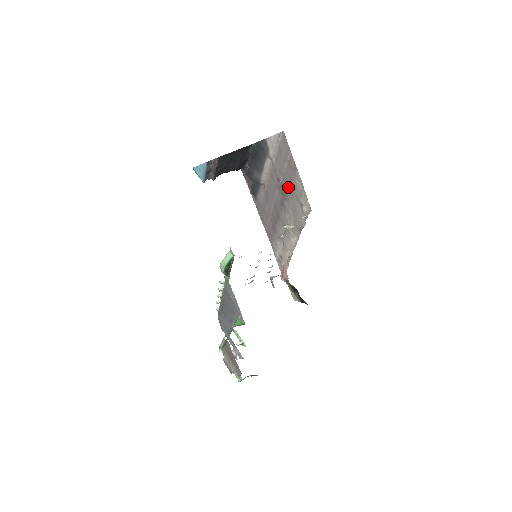
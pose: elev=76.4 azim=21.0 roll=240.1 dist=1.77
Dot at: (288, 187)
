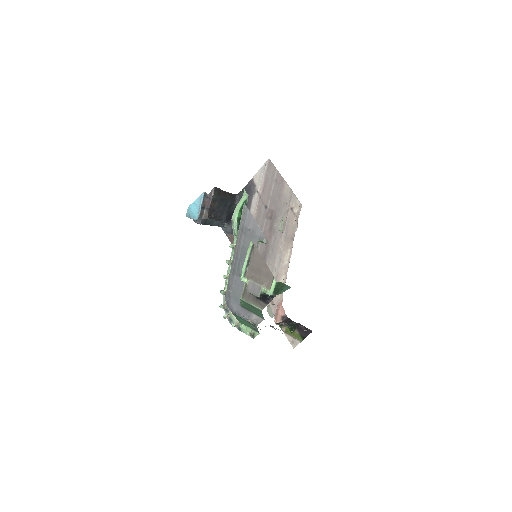
Dot at: (276, 205)
